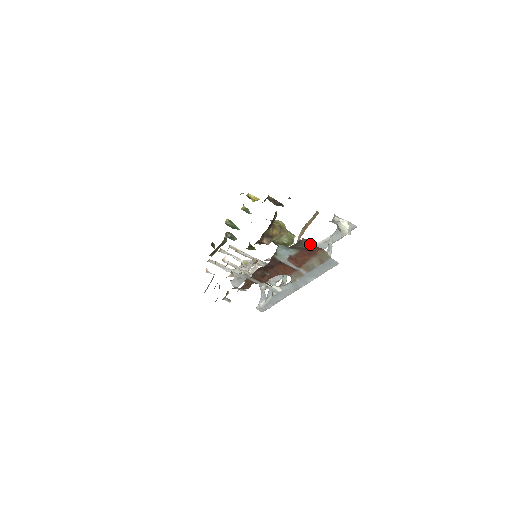
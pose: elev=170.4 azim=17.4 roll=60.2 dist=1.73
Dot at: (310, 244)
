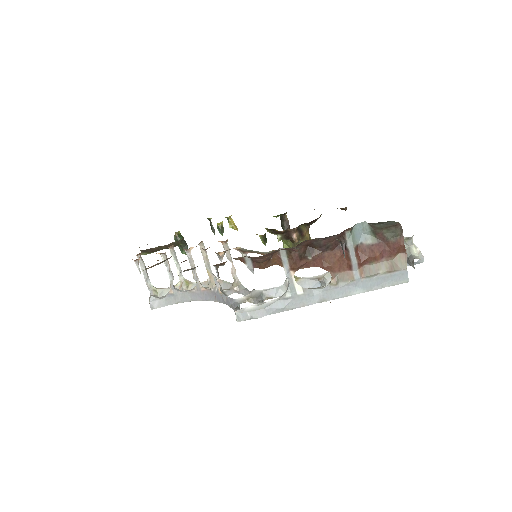
Dot at: (399, 237)
